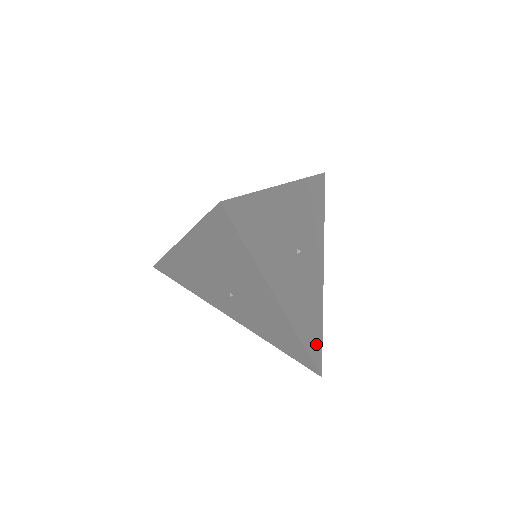
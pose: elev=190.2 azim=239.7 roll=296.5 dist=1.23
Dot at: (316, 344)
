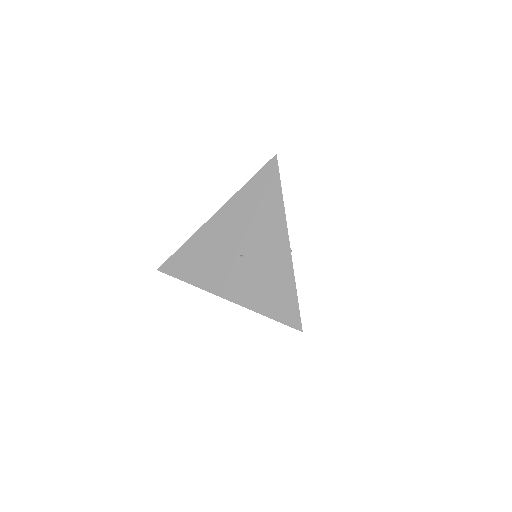
Dot at: occluded
